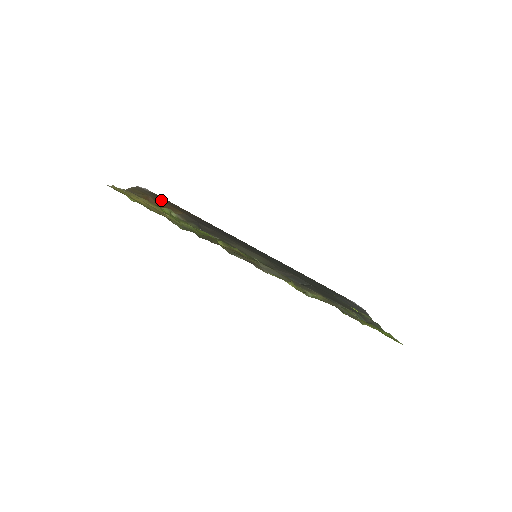
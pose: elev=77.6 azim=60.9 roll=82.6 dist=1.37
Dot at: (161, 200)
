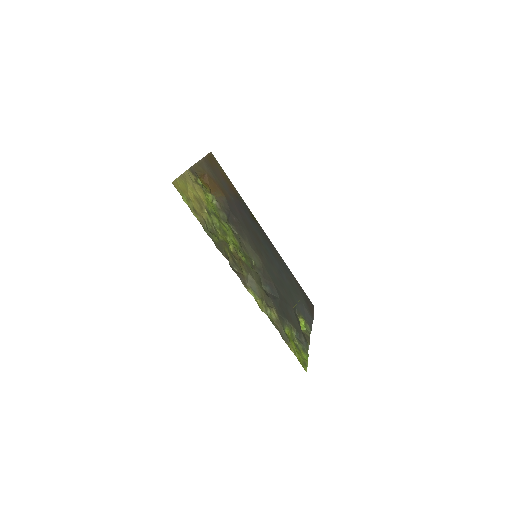
Dot at: (214, 178)
